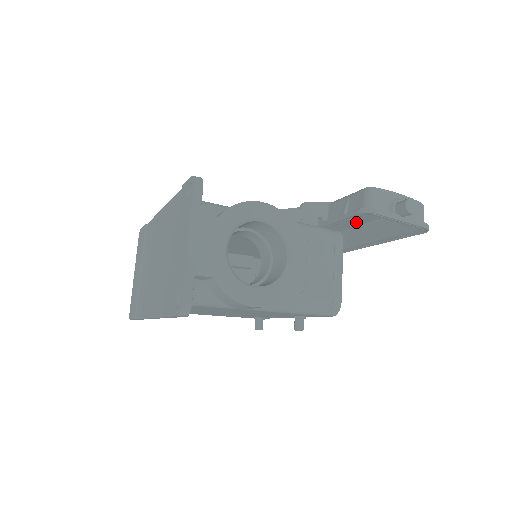
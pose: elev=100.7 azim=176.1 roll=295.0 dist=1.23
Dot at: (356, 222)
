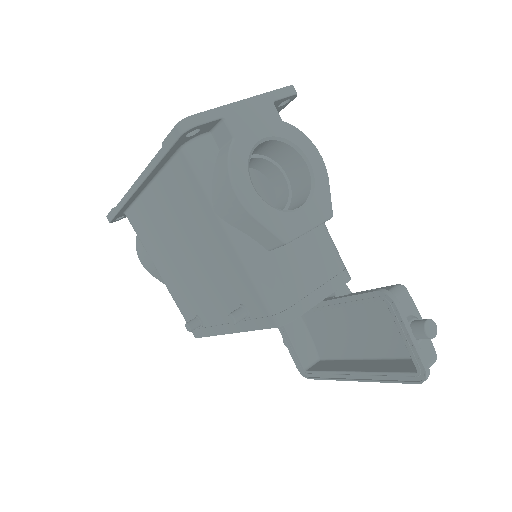
Dot at: (354, 350)
